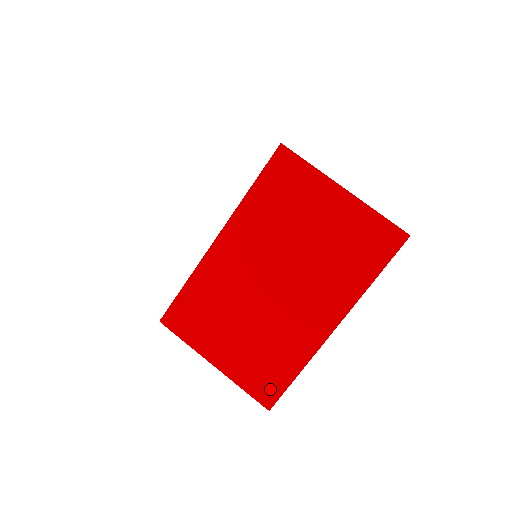
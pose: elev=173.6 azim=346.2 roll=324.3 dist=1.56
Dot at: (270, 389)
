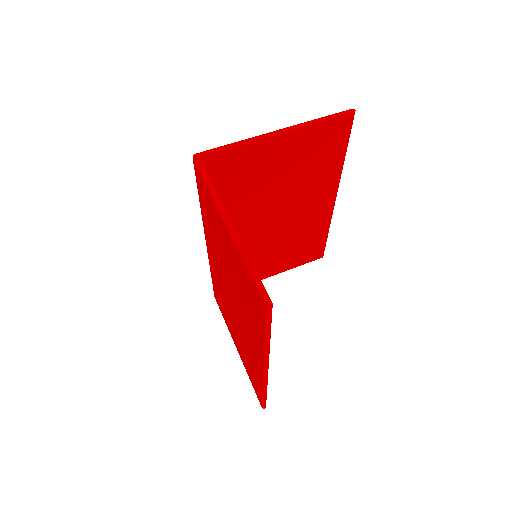
Dot at: (258, 392)
